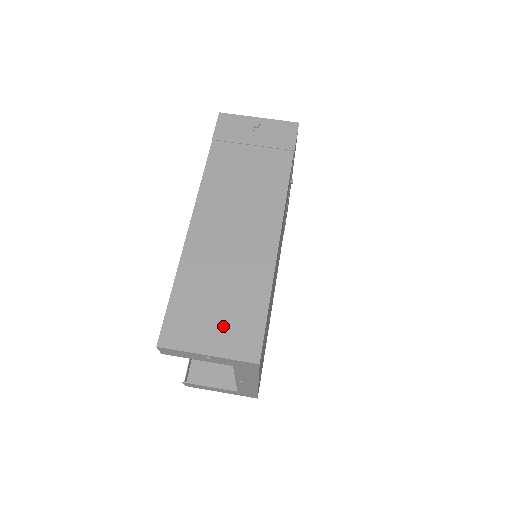
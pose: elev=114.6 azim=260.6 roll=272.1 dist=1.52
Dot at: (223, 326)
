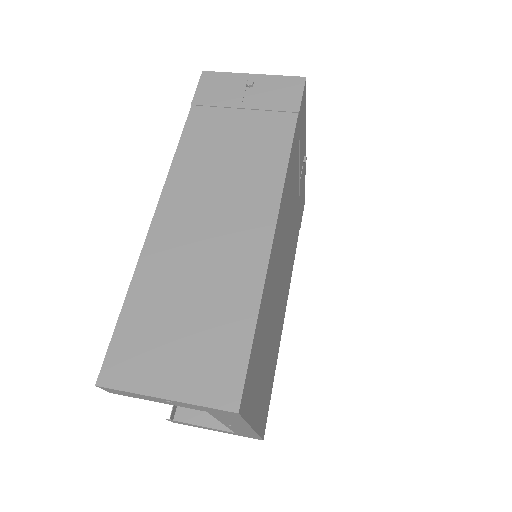
Dot at: (189, 355)
